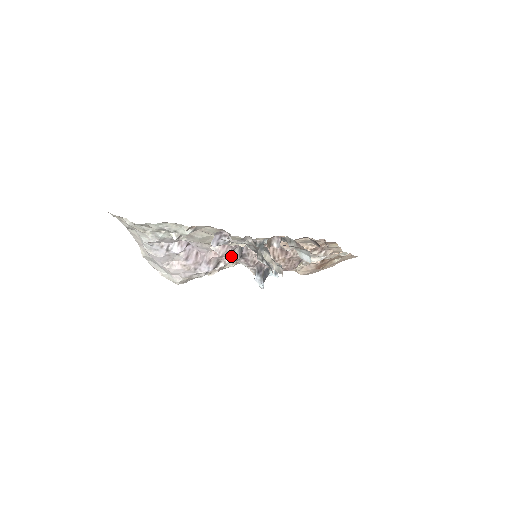
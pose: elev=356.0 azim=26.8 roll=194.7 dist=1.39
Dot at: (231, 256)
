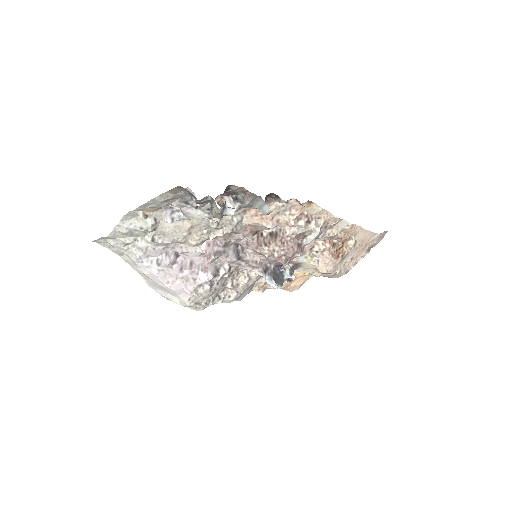
Dot at: (227, 260)
